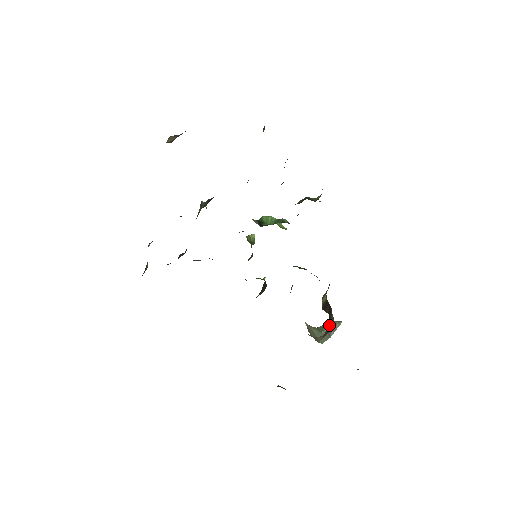
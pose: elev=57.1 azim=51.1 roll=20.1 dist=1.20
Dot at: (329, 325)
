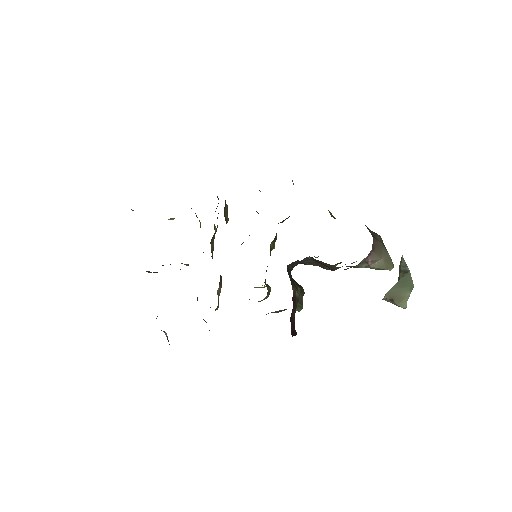
Dot at: occluded
